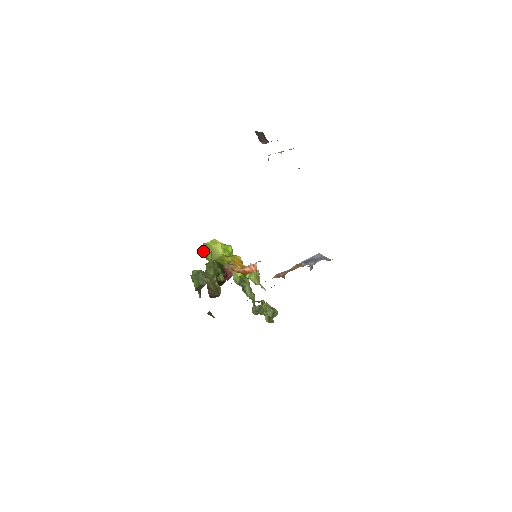
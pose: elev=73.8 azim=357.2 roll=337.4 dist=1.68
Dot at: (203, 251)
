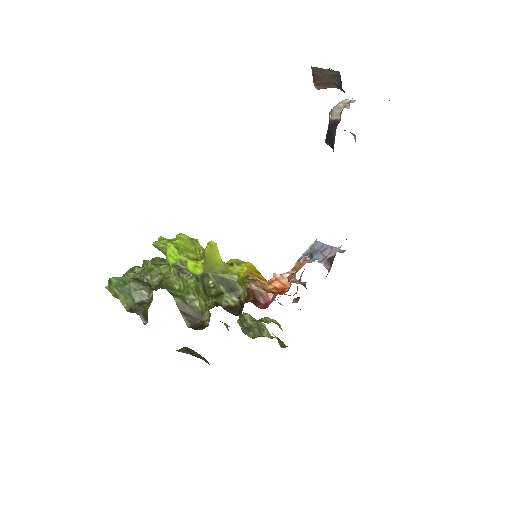
Dot at: (167, 255)
